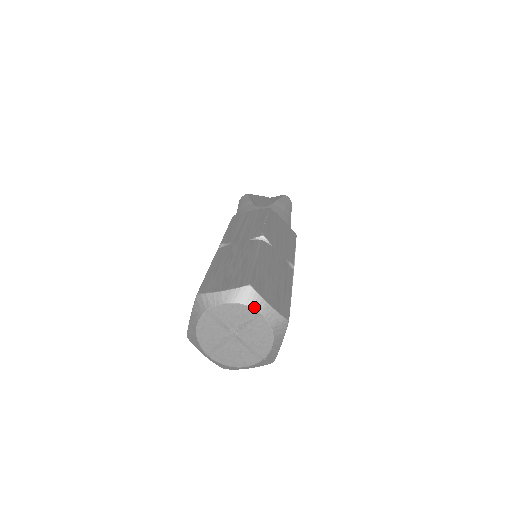
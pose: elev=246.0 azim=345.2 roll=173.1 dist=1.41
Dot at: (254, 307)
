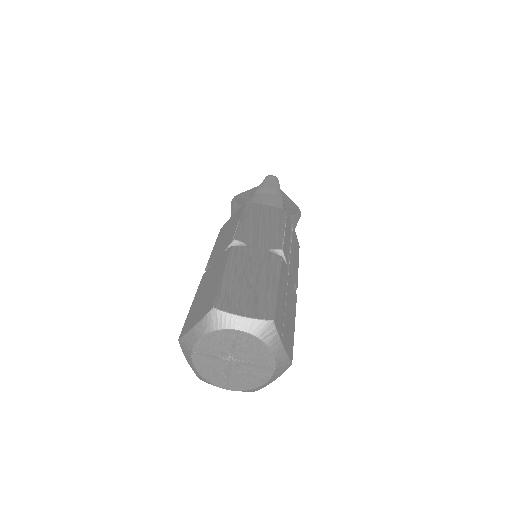
Dot at: (227, 327)
